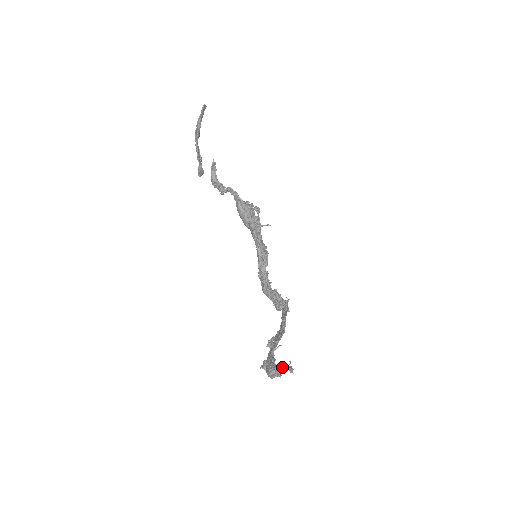
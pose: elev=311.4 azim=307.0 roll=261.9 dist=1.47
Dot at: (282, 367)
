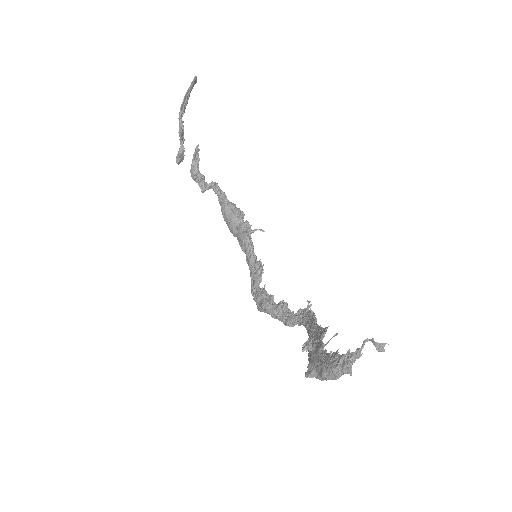
Dot at: (362, 347)
